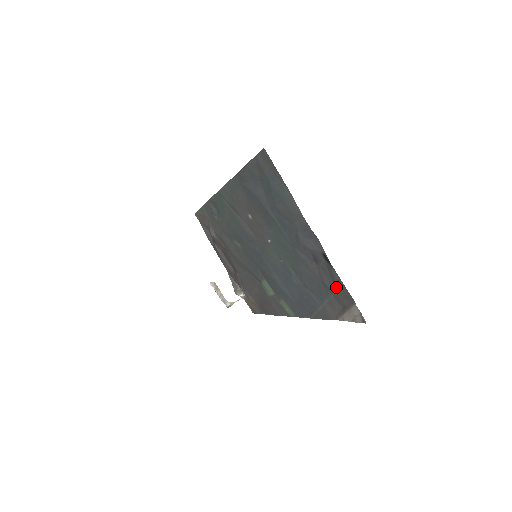
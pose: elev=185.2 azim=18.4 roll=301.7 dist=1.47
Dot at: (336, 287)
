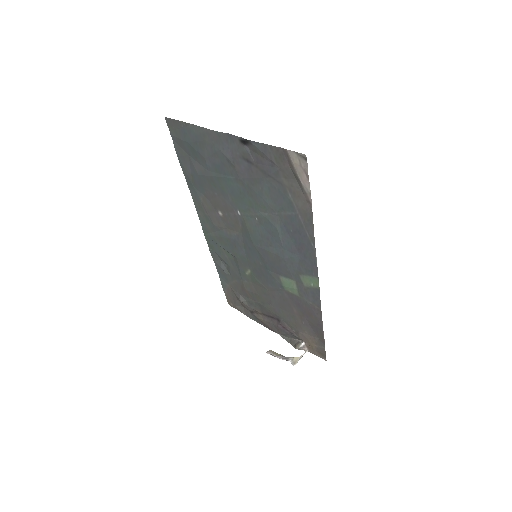
Dot at: (271, 160)
